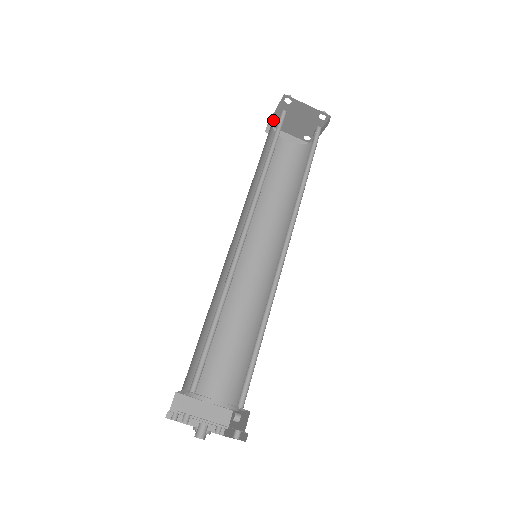
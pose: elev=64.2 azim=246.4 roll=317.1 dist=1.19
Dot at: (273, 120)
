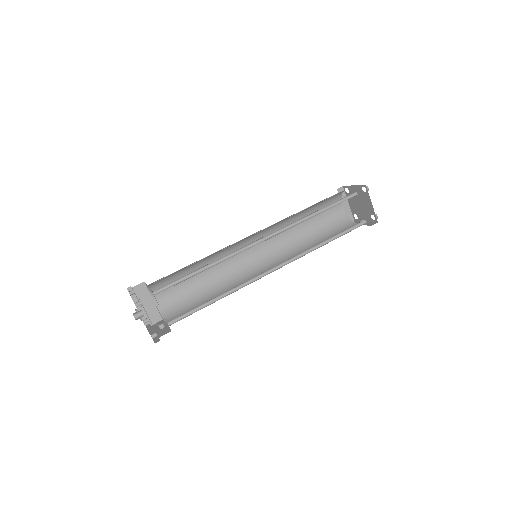
Dot at: (348, 188)
